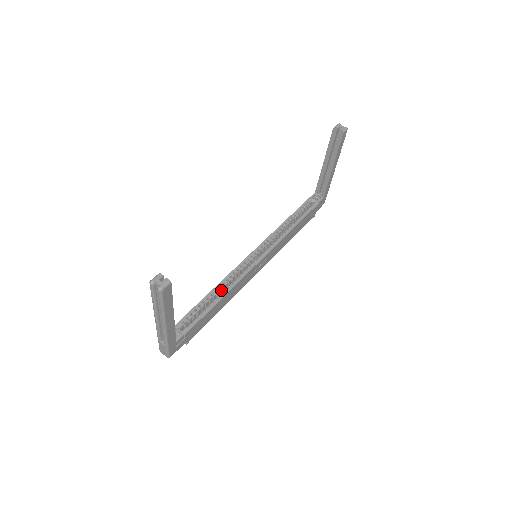
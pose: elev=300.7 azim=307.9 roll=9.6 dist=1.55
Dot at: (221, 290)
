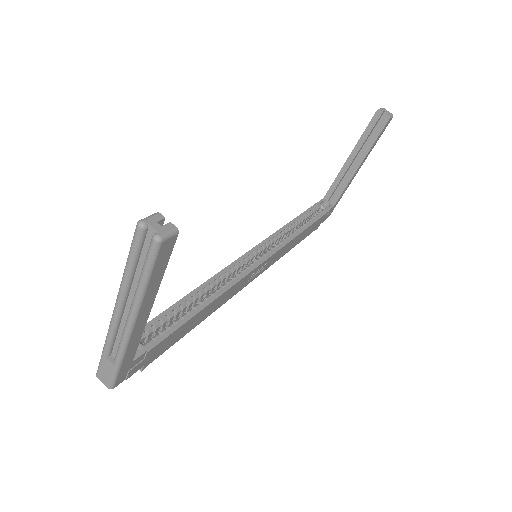
Dot at: (205, 293)
